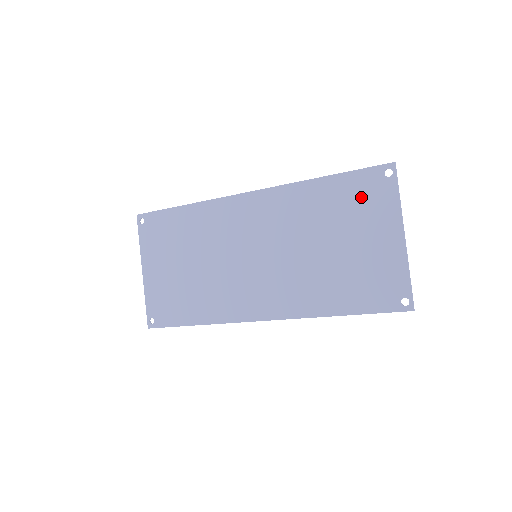
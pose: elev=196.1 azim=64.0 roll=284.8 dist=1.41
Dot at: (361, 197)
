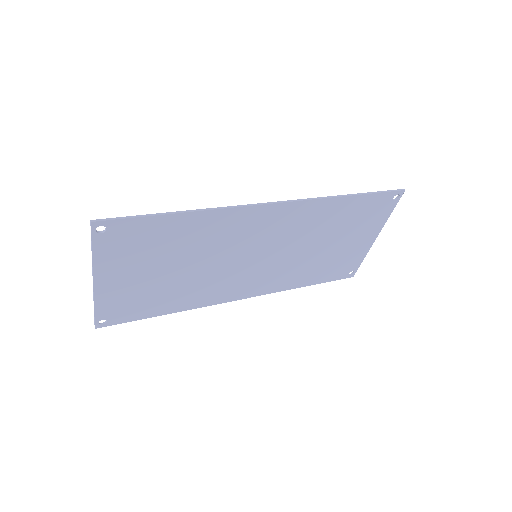
Dot at: (368, 213)
